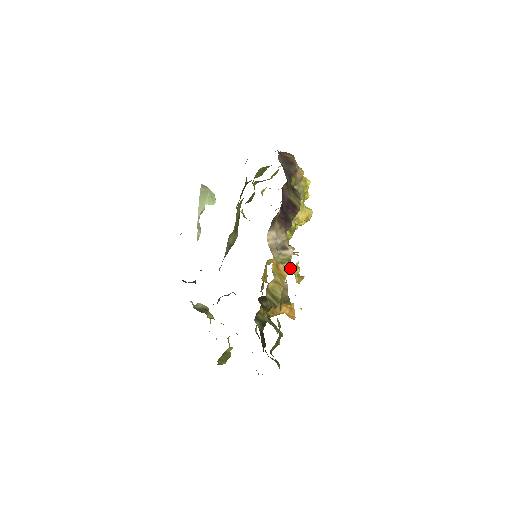
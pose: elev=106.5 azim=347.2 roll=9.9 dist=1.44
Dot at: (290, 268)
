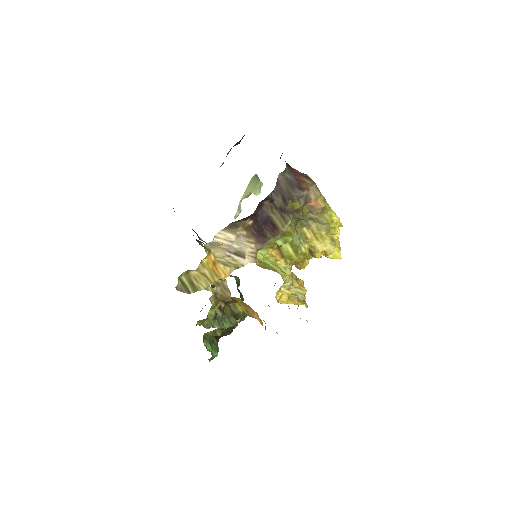
Dot at: (294, 288)
